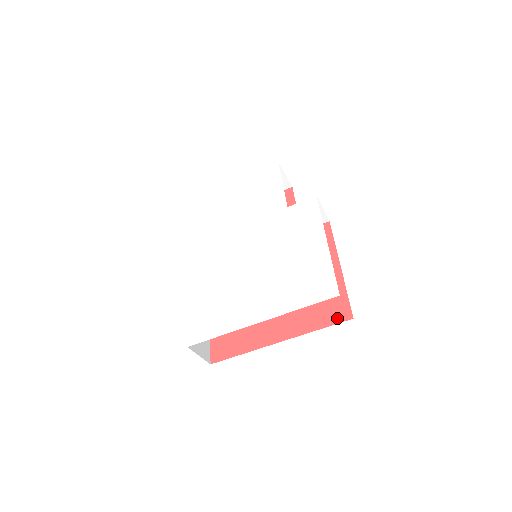
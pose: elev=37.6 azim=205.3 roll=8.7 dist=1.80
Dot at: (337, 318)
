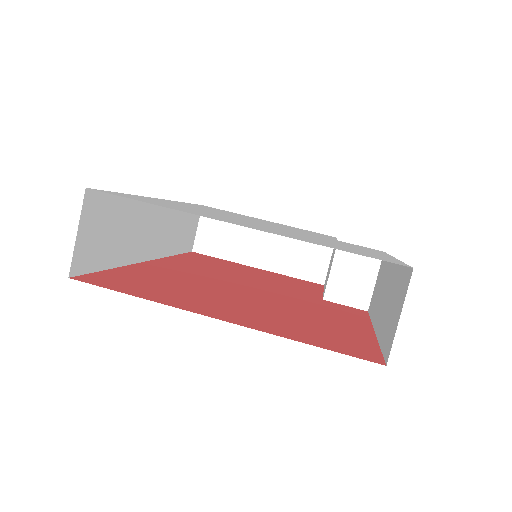
Dot at: (352, 352)
